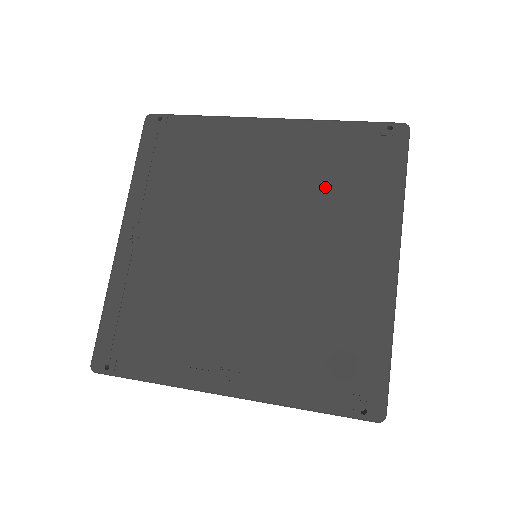
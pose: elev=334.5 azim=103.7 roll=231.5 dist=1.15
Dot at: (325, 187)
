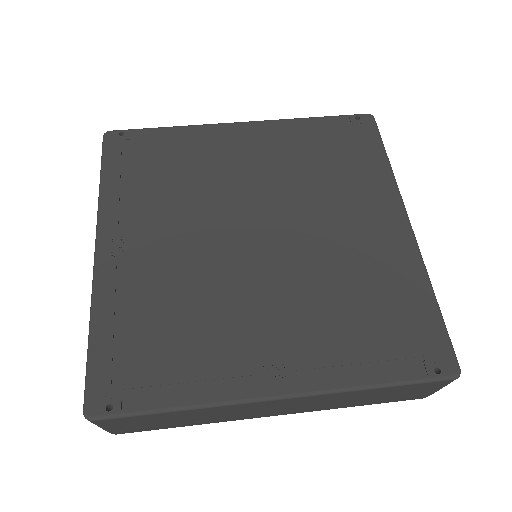
Dot at: (317, 171)
